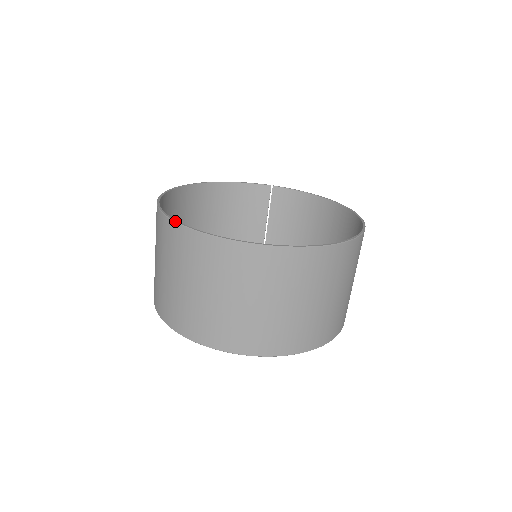
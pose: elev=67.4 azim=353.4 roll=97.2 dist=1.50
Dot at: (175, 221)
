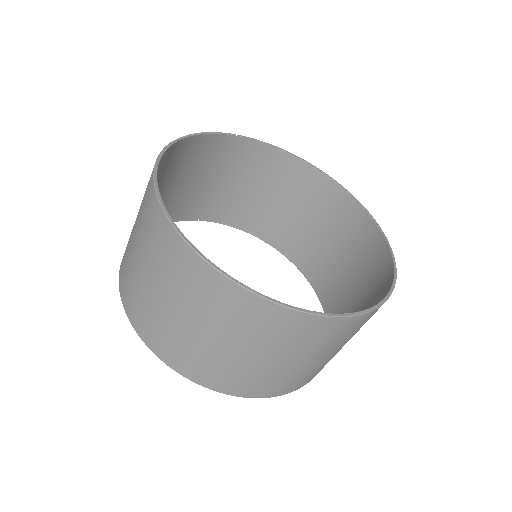
Dot at: (254, 292)
